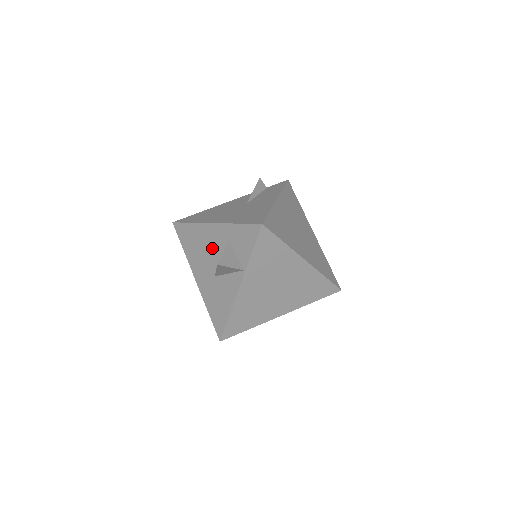
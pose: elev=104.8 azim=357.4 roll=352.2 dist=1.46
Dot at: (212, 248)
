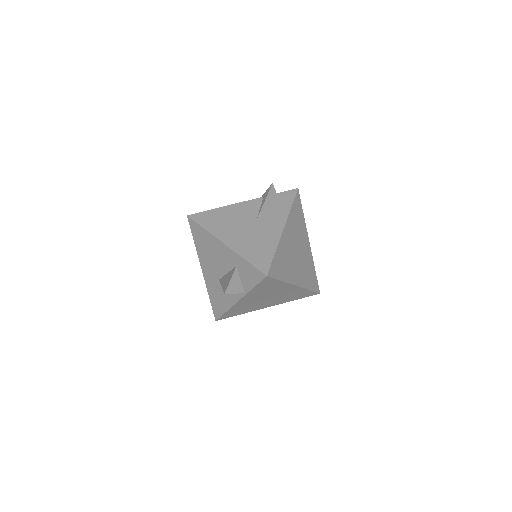
Dot at: (220, 260)
